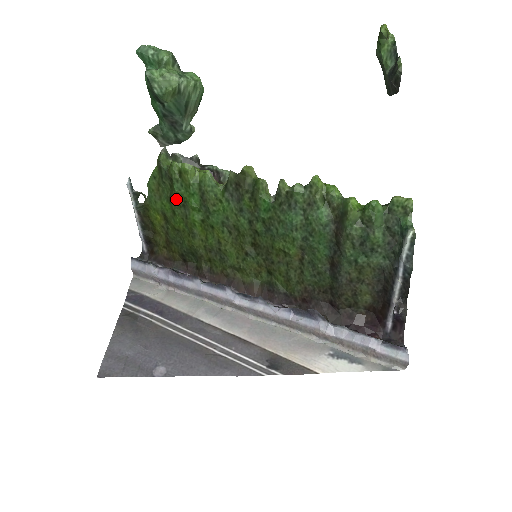
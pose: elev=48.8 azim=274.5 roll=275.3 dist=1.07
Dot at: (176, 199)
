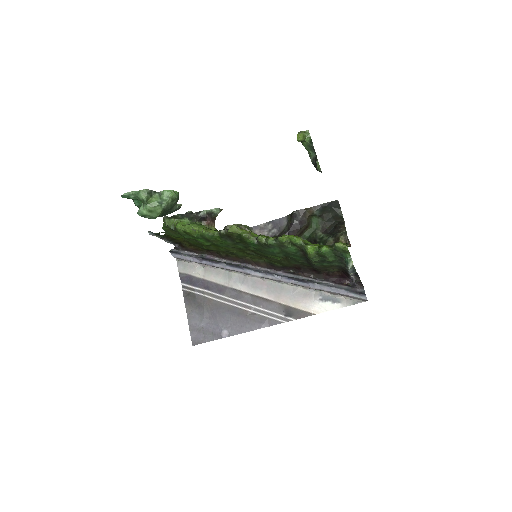
Dot at: (188, 239)
